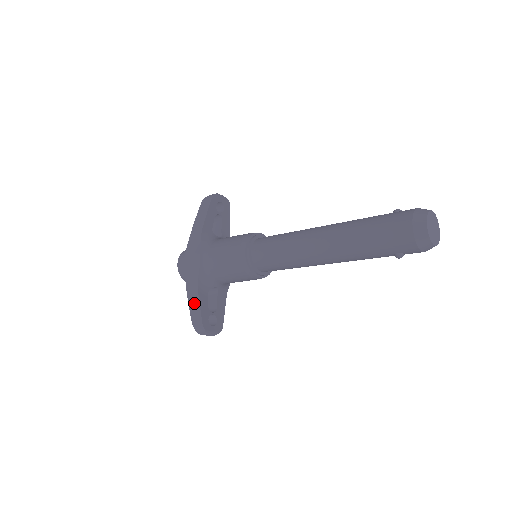
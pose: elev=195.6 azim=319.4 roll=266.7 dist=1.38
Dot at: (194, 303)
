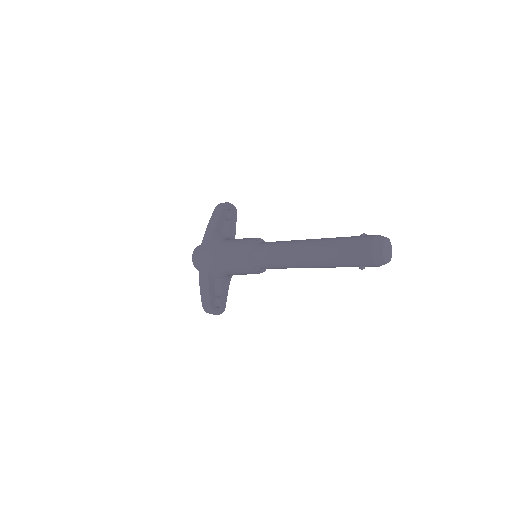
Dot at: (205, 288)
